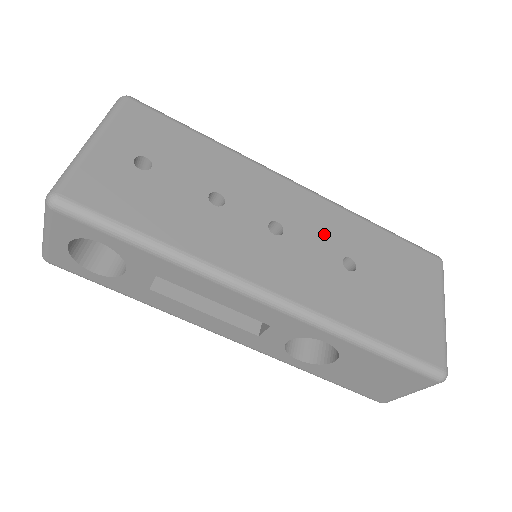
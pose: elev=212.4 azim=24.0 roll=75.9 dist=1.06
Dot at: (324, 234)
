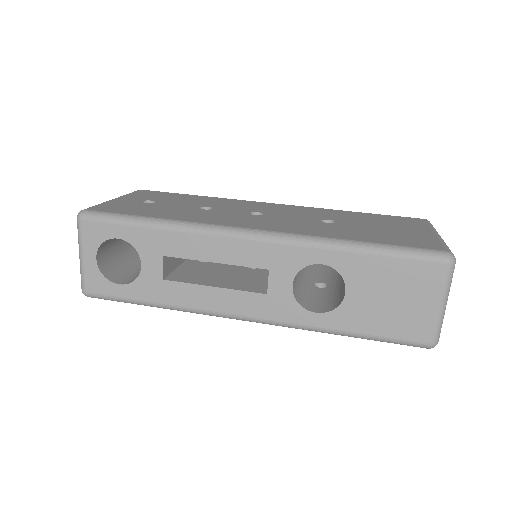
Dot at: (302, 214)
